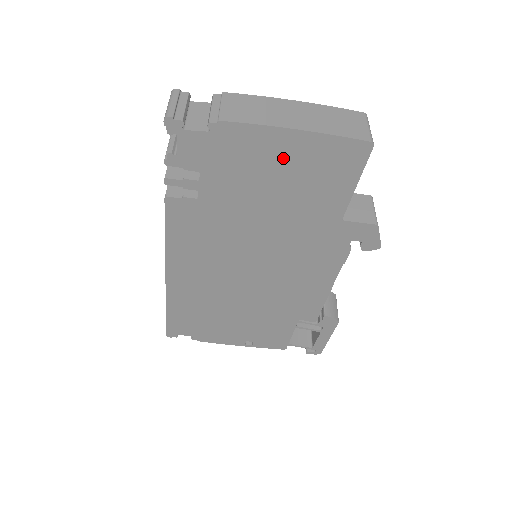
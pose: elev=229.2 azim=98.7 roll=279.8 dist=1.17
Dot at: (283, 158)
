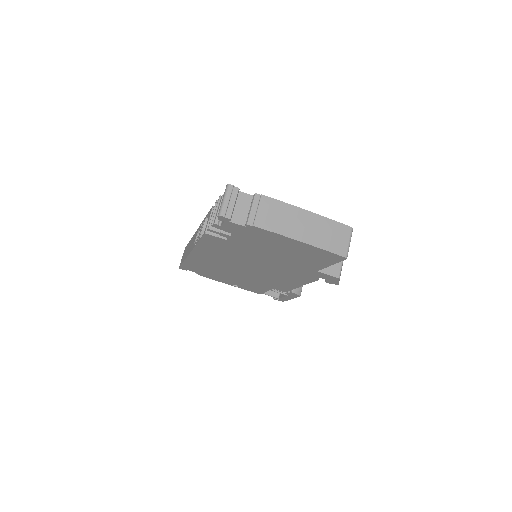
Dot at: (289, 246)
